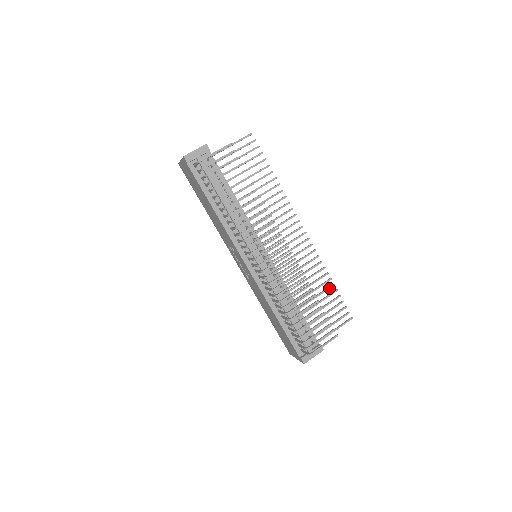
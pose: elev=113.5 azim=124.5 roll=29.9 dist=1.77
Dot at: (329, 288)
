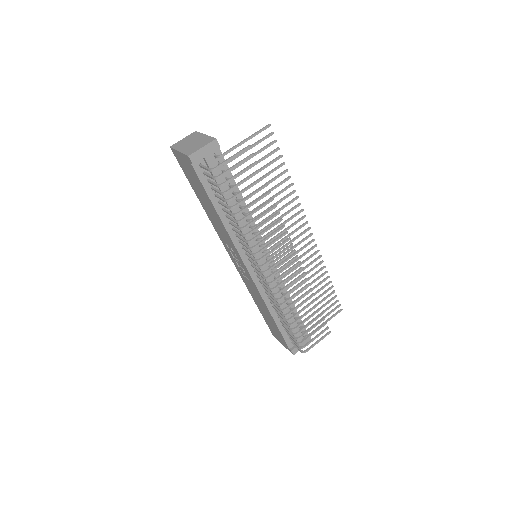
Dot at: occluded
